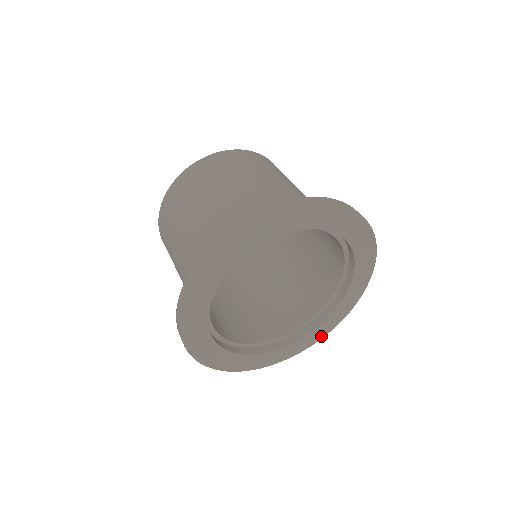
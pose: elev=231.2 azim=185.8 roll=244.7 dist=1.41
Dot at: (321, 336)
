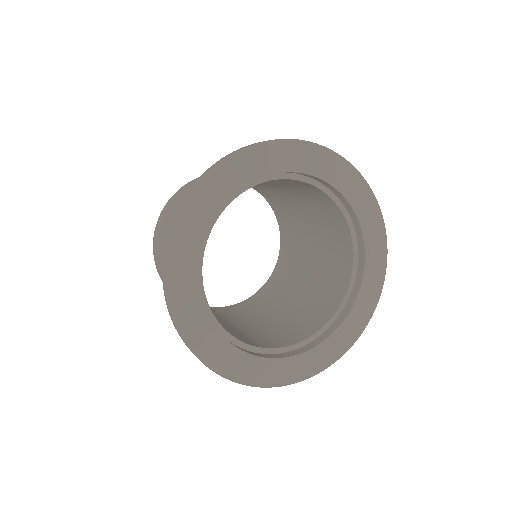
Dot at: (373, 305)
